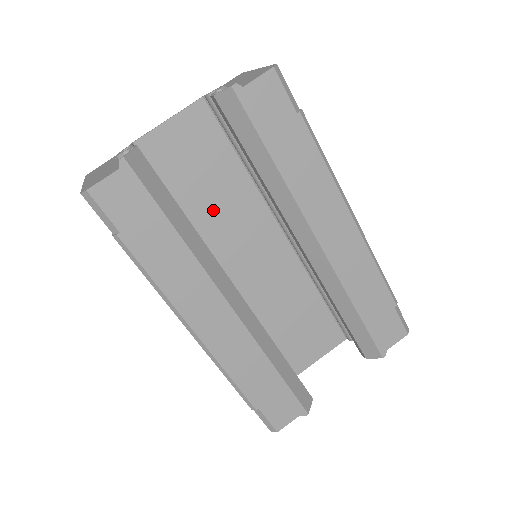
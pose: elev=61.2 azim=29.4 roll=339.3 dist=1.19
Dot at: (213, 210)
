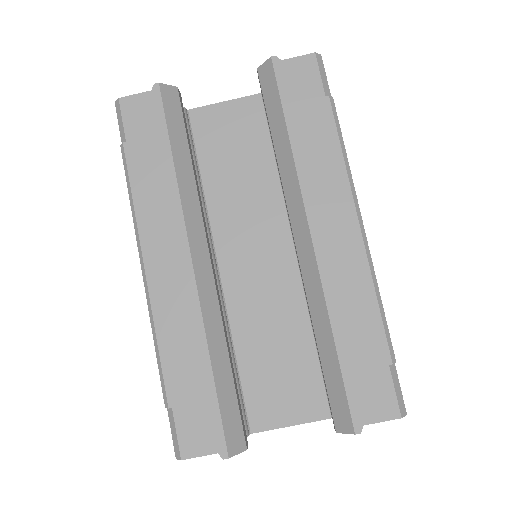
Dot at: (231, 192)
